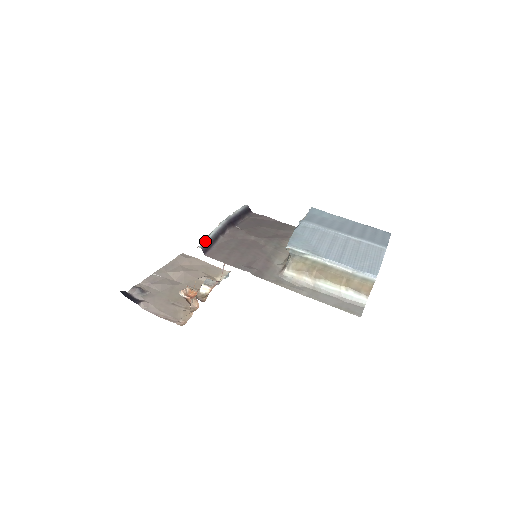
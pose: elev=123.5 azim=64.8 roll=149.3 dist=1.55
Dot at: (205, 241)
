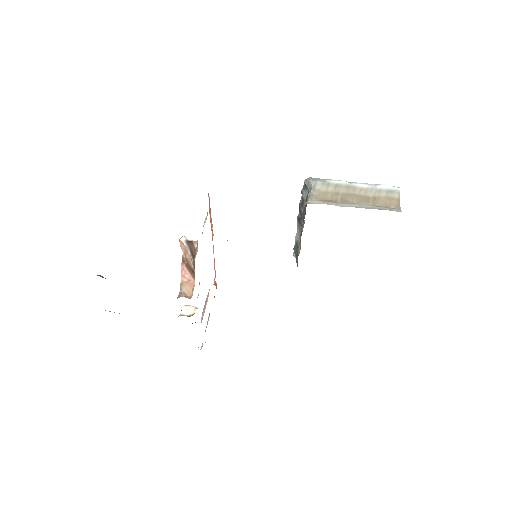
Dot at: occluded
